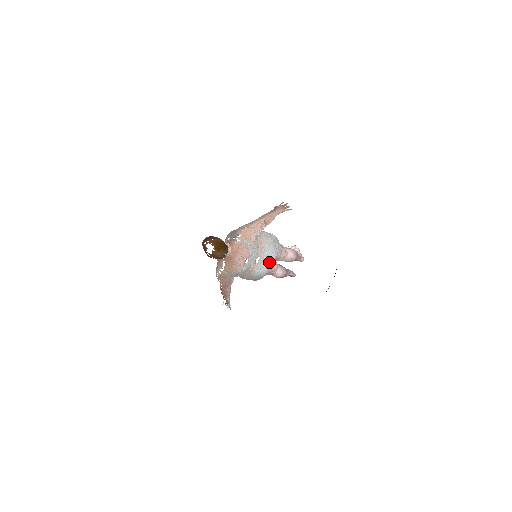
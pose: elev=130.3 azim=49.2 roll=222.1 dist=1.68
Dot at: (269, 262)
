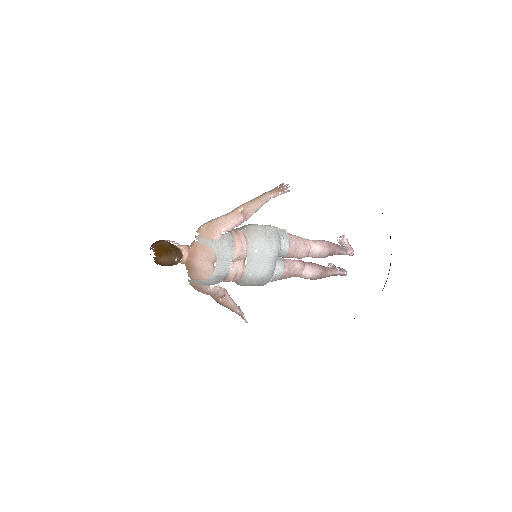
Dot at: (265, 261)
